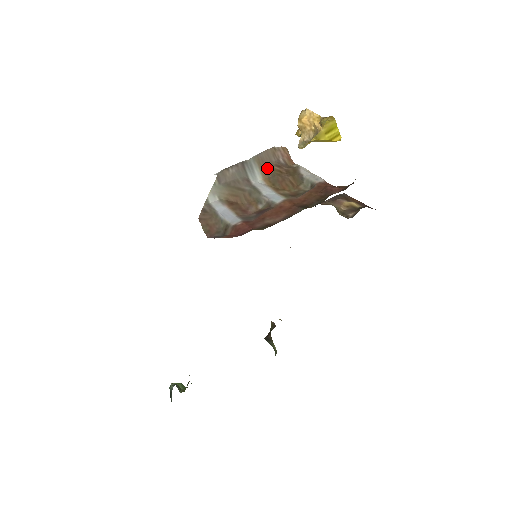
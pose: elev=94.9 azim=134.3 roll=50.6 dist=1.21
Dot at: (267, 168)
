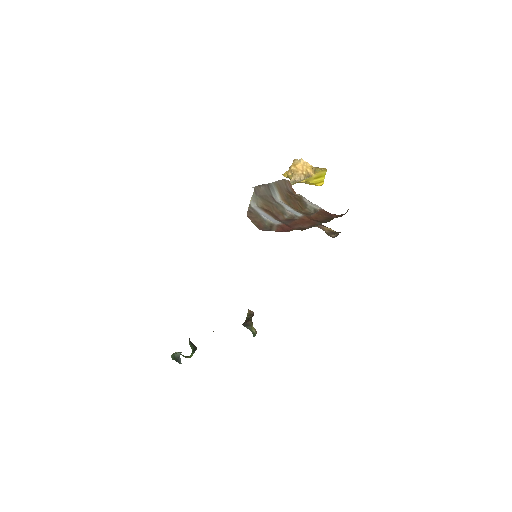
Dot at: (283, 192)
